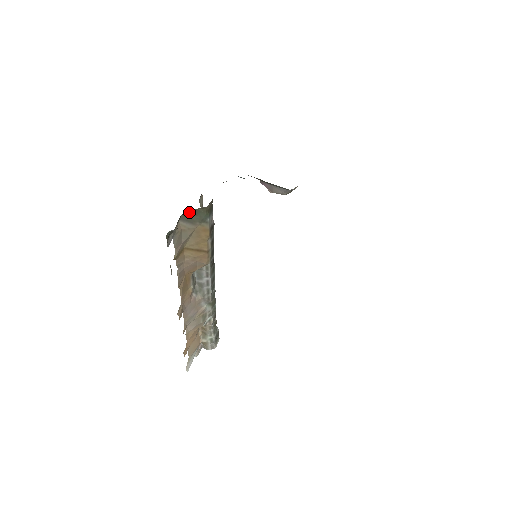
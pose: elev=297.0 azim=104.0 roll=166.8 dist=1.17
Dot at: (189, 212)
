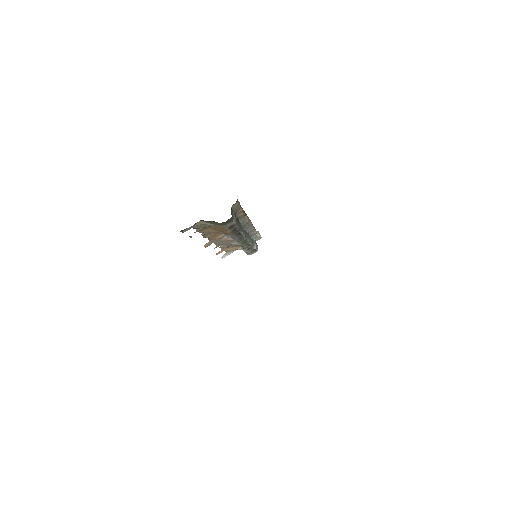
Dot at: occluded
